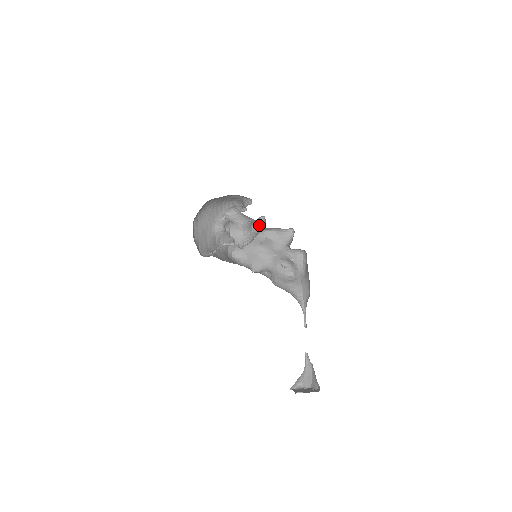
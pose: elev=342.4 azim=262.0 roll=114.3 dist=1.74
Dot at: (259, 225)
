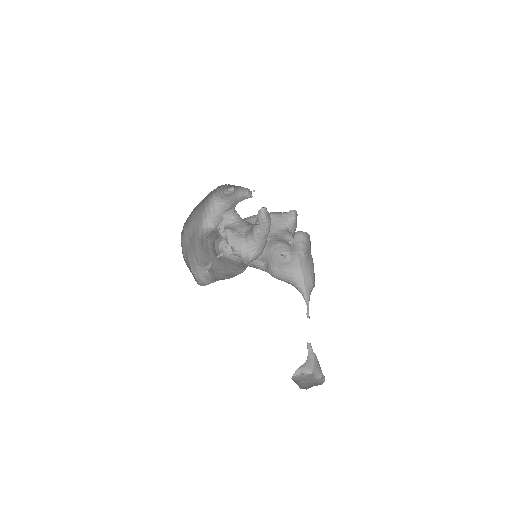
Dot at: (260, 220)
